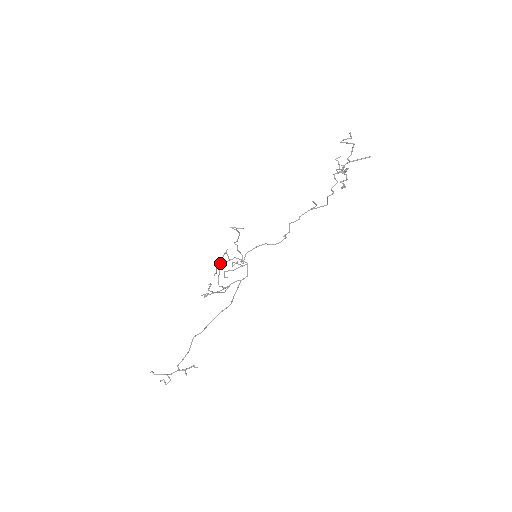
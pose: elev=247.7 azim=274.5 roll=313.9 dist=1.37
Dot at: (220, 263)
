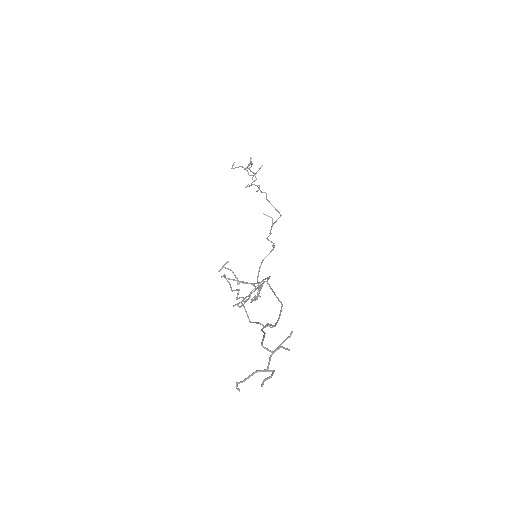
Dot at: (250, 322)
